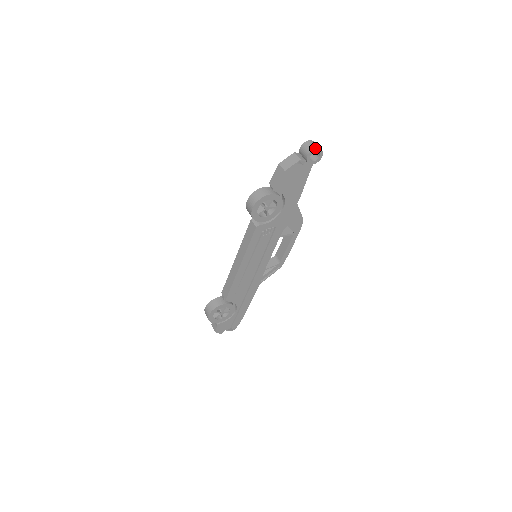
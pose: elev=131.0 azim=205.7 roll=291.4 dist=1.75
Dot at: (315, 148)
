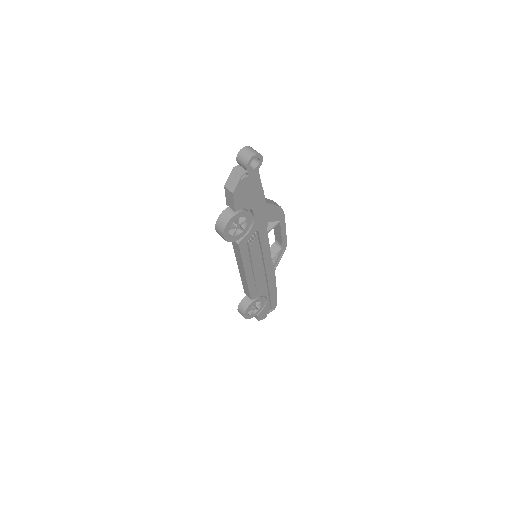
Dot at: (250, 158)
